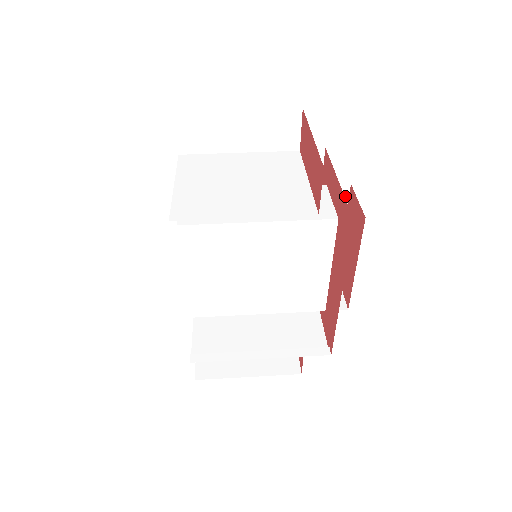
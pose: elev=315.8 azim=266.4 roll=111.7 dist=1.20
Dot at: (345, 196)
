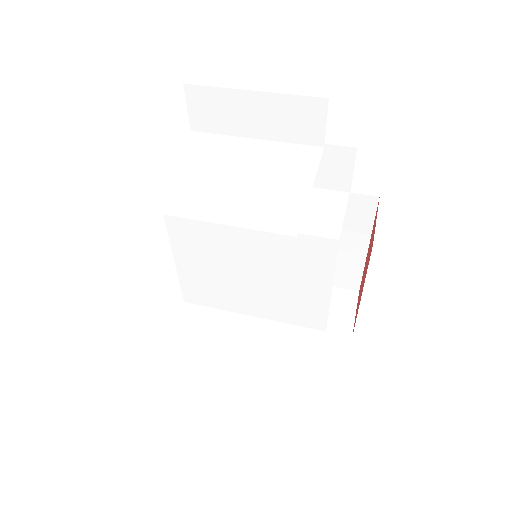
Dot at: (372, 209)
